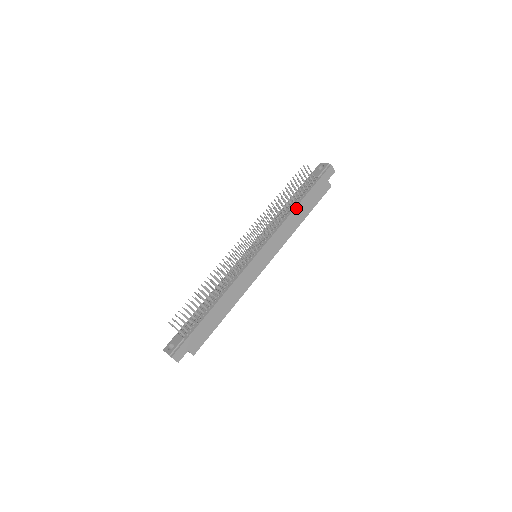
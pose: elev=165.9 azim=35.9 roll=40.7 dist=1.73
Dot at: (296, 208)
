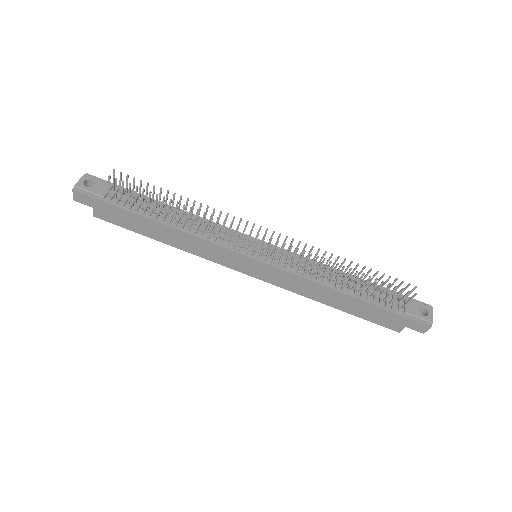
Dot at: (344, 294)
